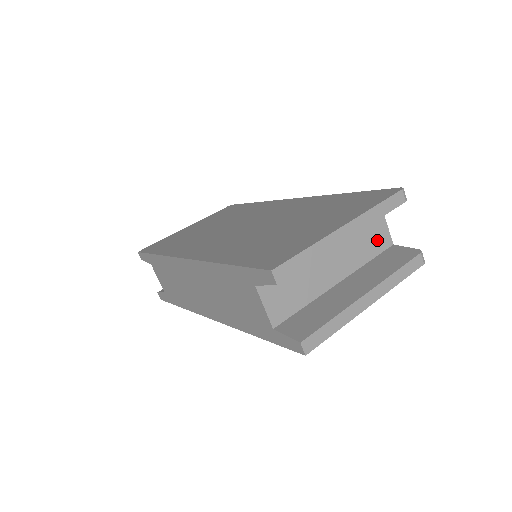
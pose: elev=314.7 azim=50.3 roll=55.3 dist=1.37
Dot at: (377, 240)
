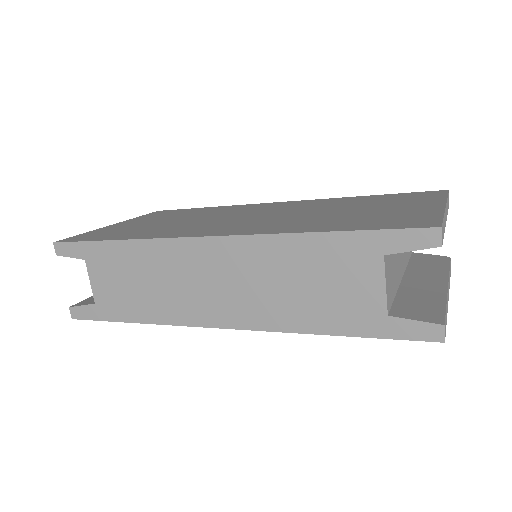
Dot at: occluded
